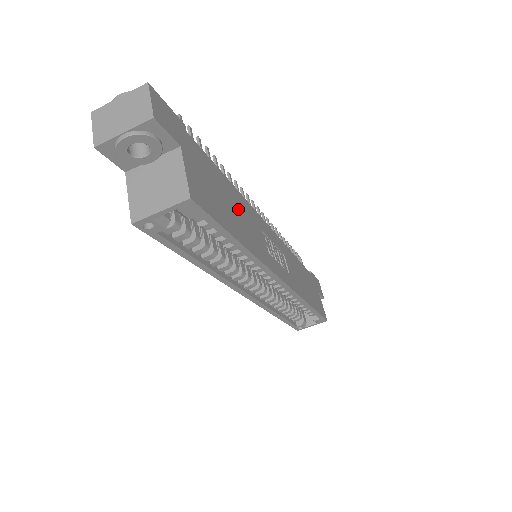
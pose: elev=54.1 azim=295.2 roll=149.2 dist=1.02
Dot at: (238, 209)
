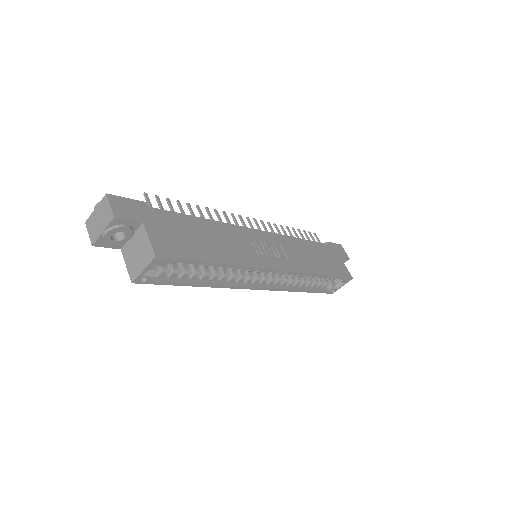
Dot at: (213, 236)
